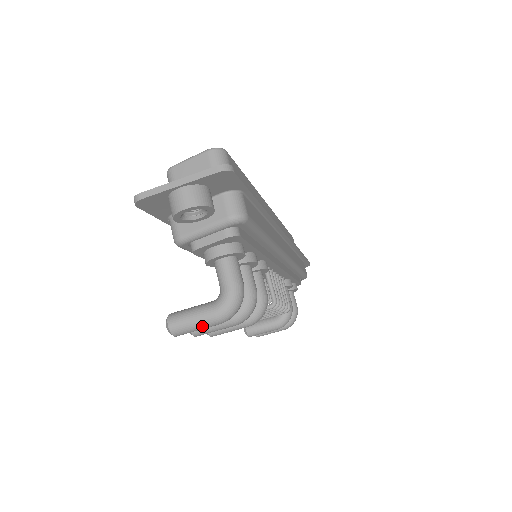
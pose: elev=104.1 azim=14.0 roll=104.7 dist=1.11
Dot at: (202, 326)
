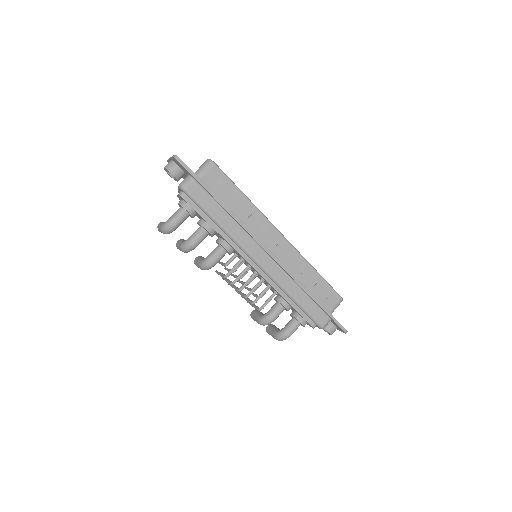
Dot at: occluded
